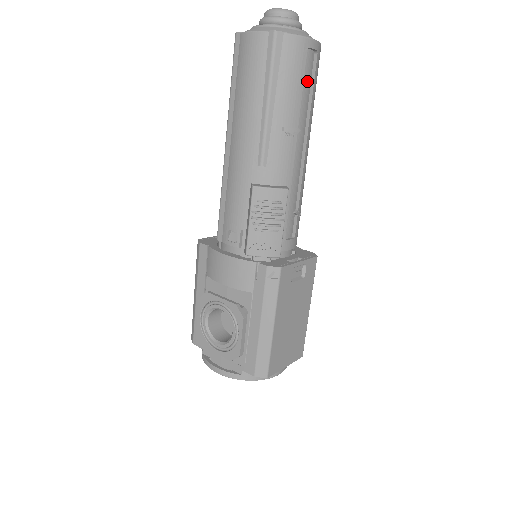
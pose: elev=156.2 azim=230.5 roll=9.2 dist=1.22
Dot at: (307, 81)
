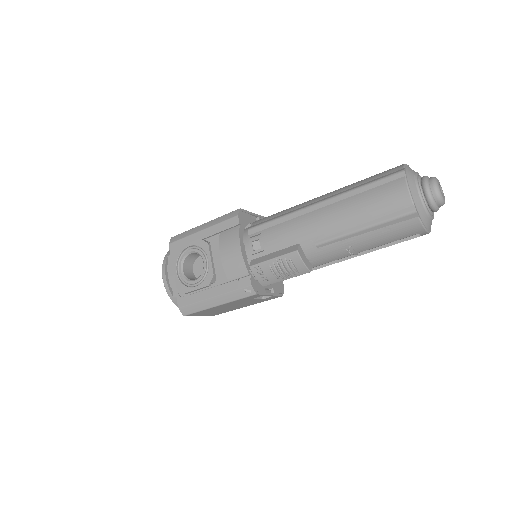
Dot at: occluded
